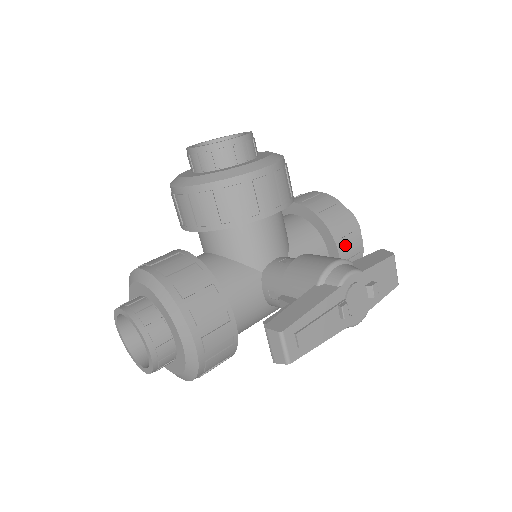
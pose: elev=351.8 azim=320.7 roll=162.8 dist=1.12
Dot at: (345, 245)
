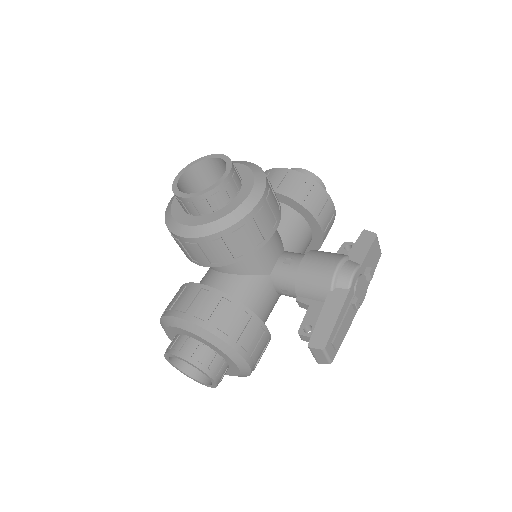
Dot at: (323, 218)
